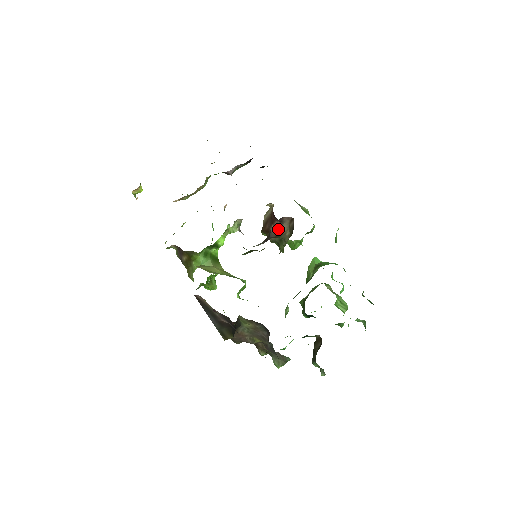
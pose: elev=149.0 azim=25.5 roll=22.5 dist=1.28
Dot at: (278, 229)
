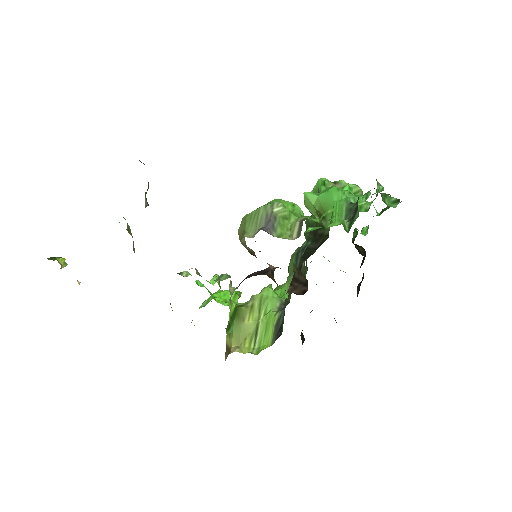
Dot at: occluded
